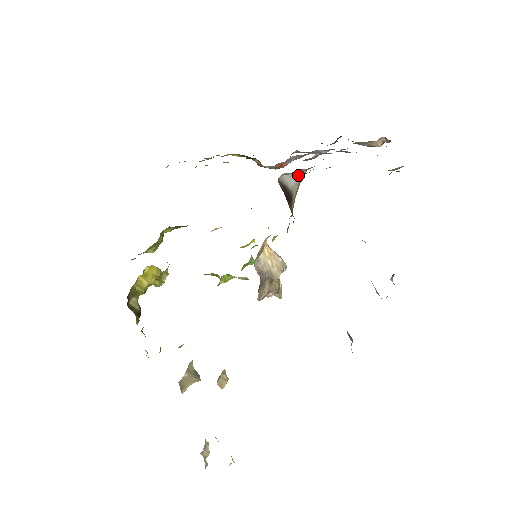
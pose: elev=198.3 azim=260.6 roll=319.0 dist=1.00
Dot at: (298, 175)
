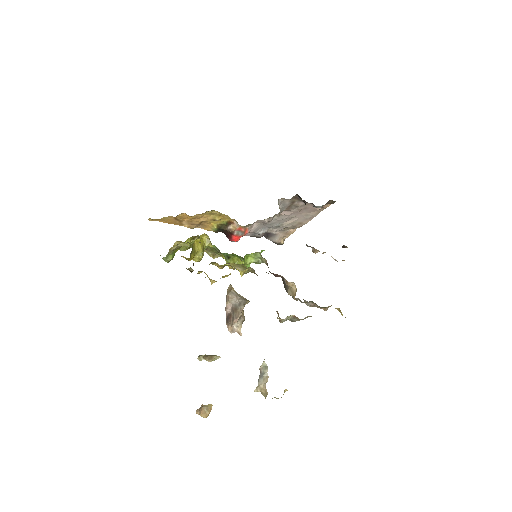
Dot at: occluded
